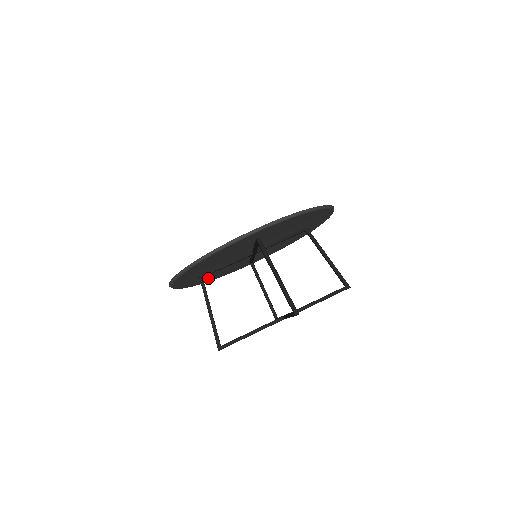
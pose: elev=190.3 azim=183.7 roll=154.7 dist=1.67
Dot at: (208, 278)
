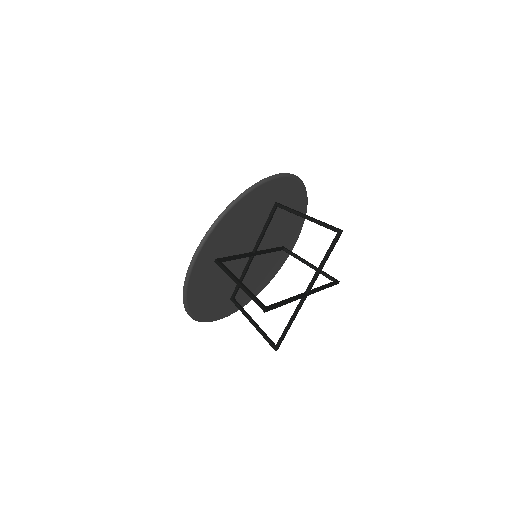
Dot at: (257, 286)
